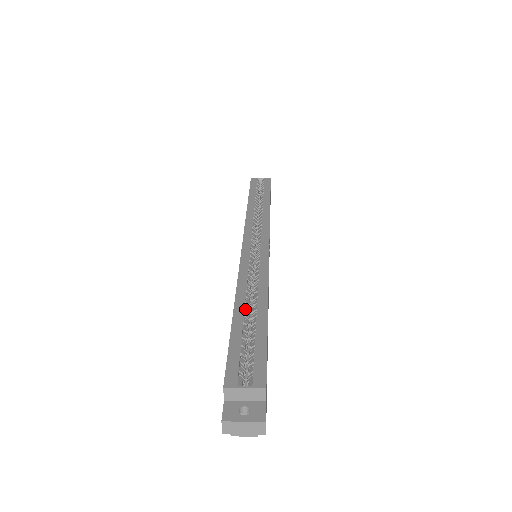
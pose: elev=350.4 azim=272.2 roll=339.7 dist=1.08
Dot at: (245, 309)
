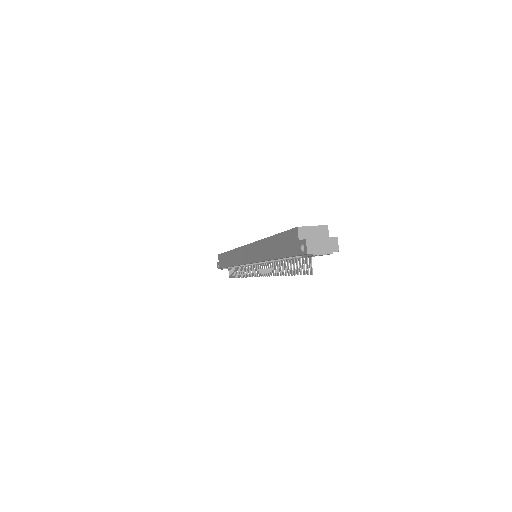
Dot at: occluded
